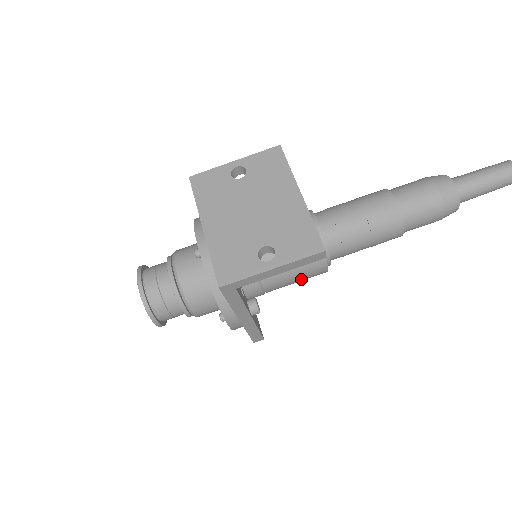
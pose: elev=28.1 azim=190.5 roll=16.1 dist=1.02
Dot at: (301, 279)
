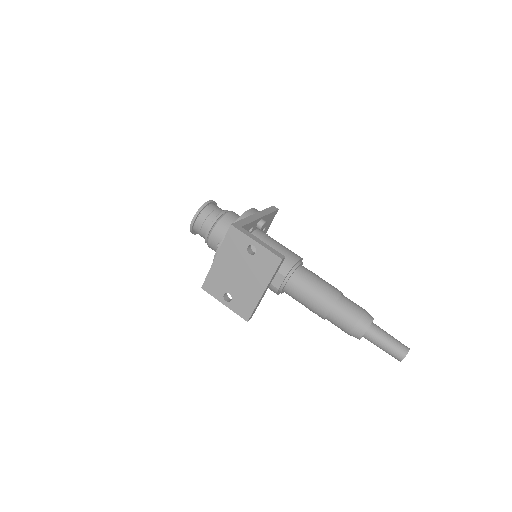
Dot at: occluded
